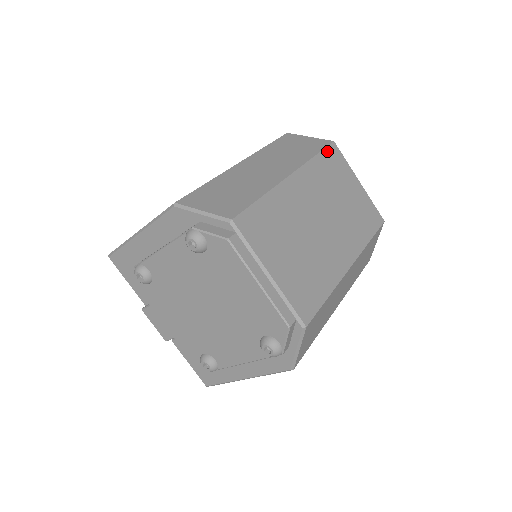
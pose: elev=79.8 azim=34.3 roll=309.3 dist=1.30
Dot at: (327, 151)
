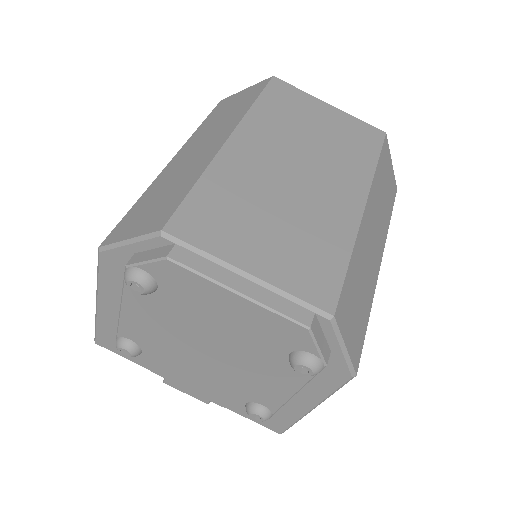
Dot at: (268, 90)
